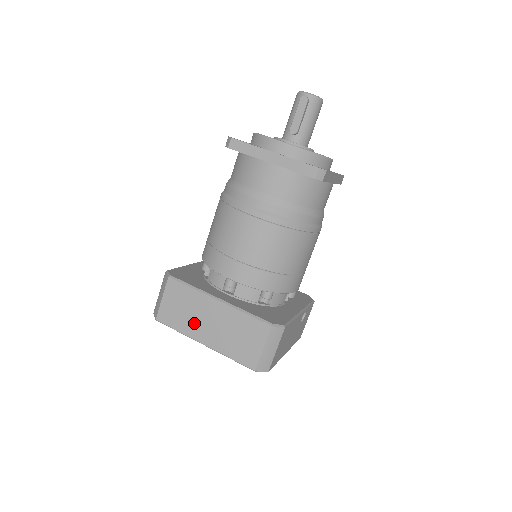
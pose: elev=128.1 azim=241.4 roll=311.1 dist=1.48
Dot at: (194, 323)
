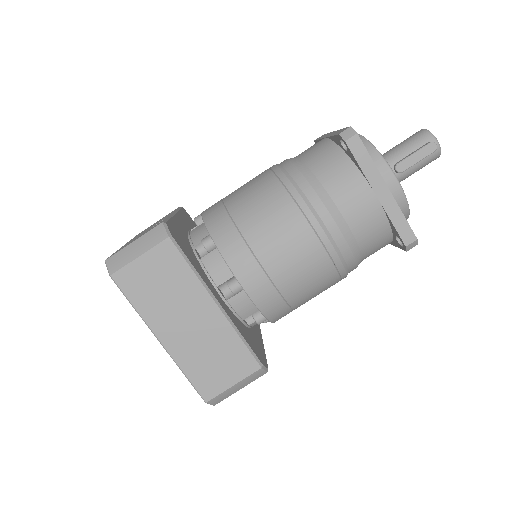
Dot at: (165, 311)
